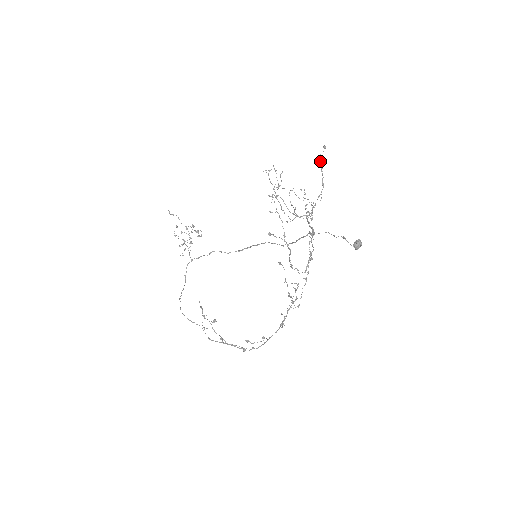
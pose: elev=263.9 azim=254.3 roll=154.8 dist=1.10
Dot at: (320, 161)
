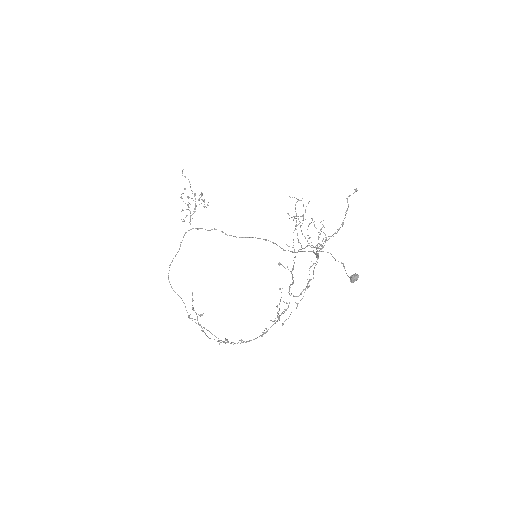
Dot at: occluded
